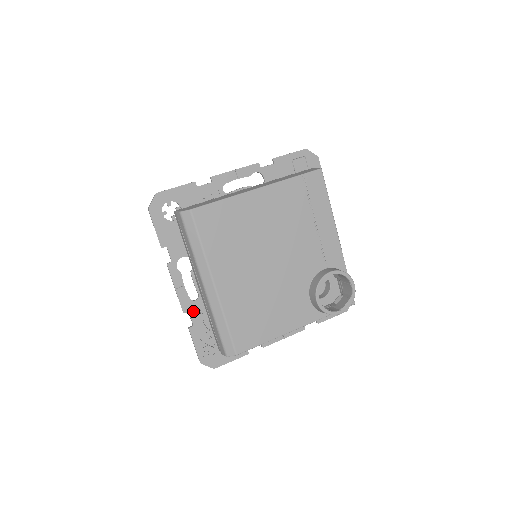
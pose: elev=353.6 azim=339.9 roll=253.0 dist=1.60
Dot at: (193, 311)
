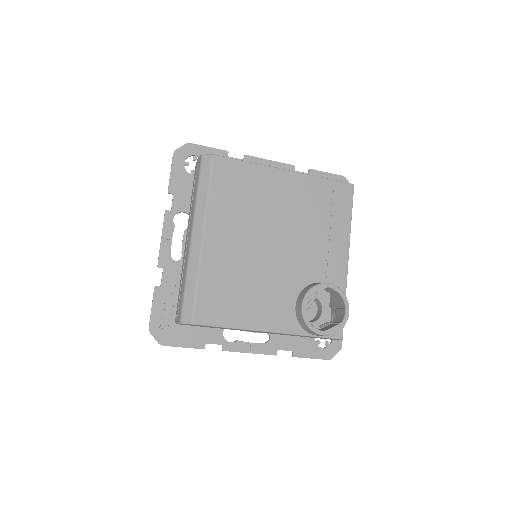
Dot at: (168, 270)
